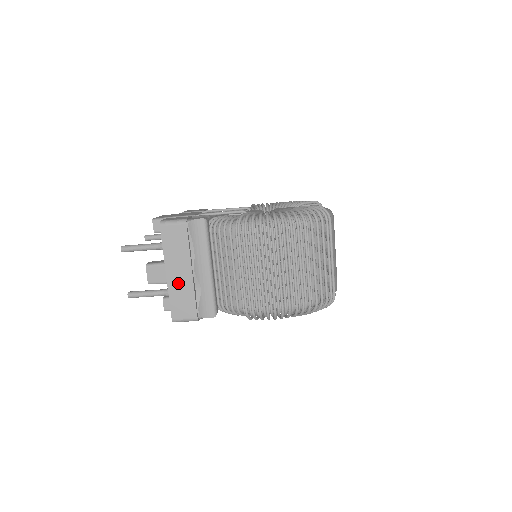
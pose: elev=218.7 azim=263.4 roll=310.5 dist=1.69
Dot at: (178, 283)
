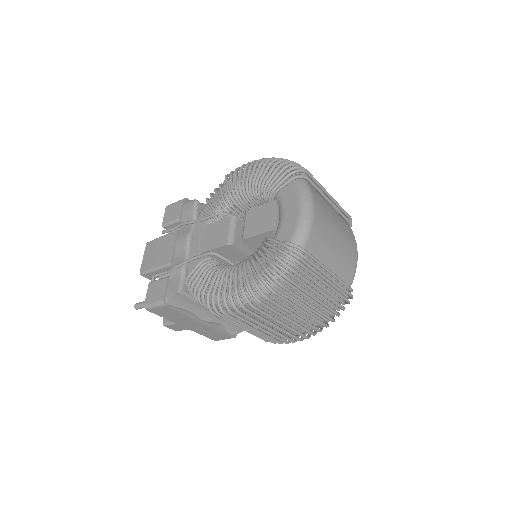
Dot at: (198, 329)
